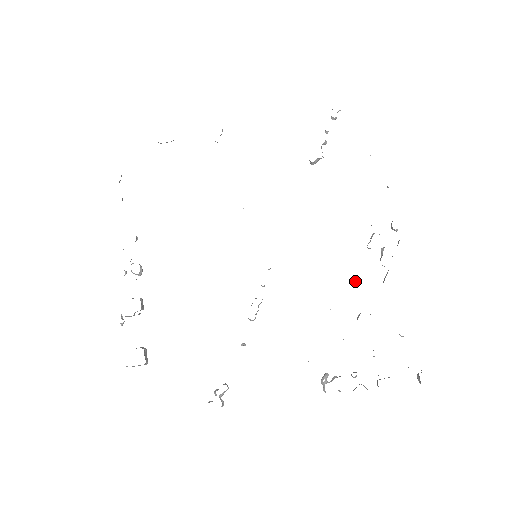
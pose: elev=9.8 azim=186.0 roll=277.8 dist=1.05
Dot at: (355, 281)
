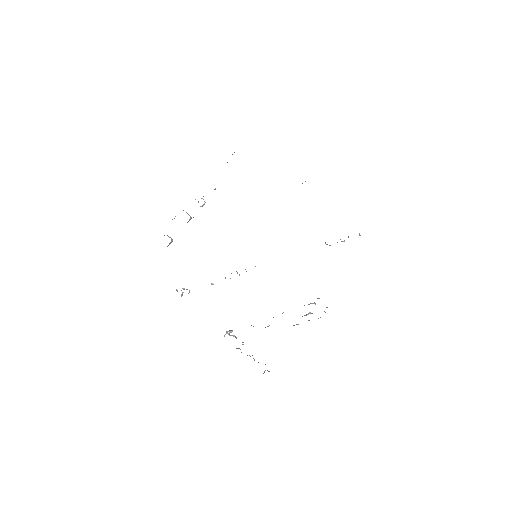
Dot at: (283, 312)
